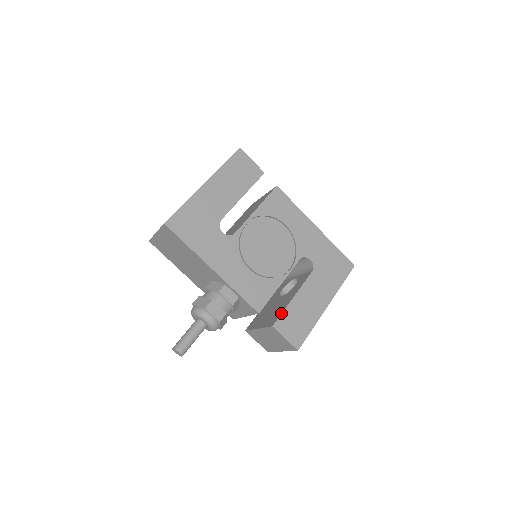
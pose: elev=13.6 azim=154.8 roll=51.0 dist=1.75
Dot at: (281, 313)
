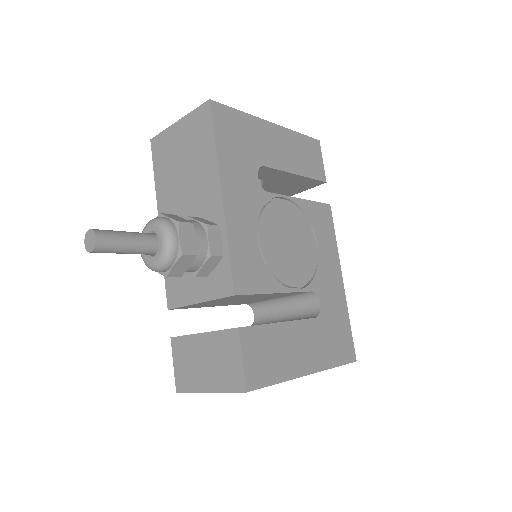
Dot at: occluded
